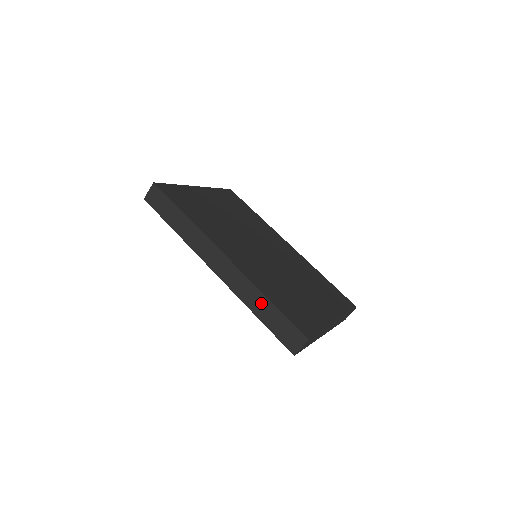
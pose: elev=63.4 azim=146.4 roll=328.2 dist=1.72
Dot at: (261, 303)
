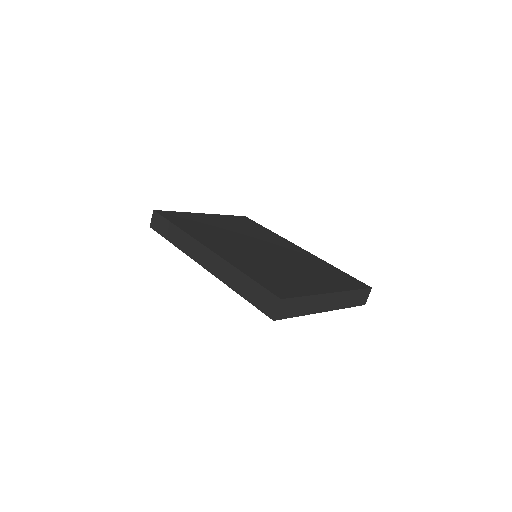
Dot at: (239, 280)
